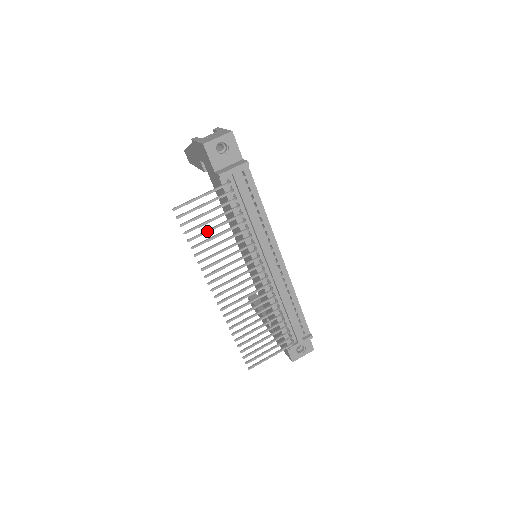
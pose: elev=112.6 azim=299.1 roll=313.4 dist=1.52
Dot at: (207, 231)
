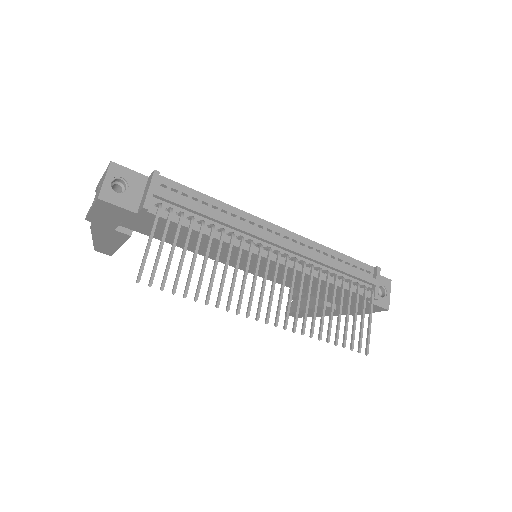
Dot at: (191, 269)
